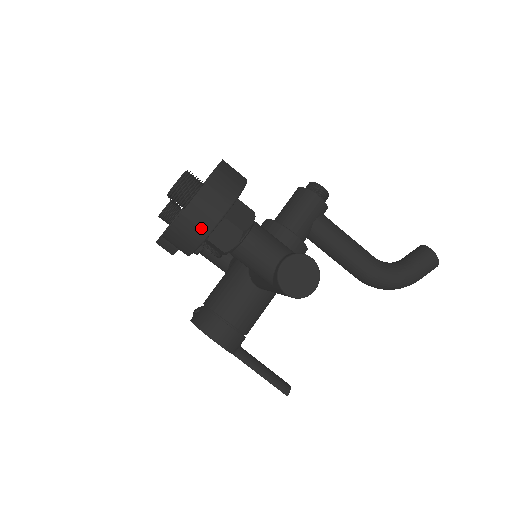
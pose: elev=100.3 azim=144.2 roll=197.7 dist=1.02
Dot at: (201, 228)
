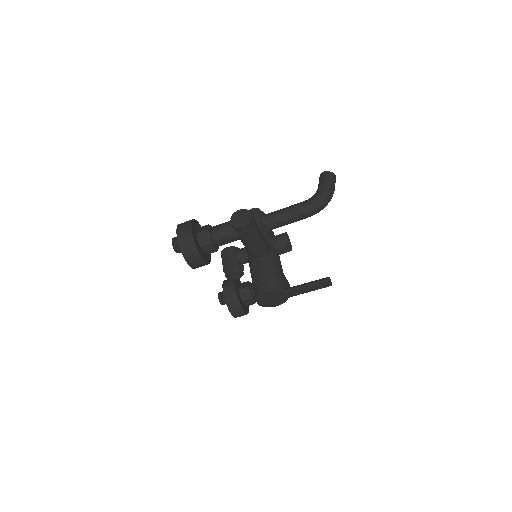
Dot at: (189, 241)
